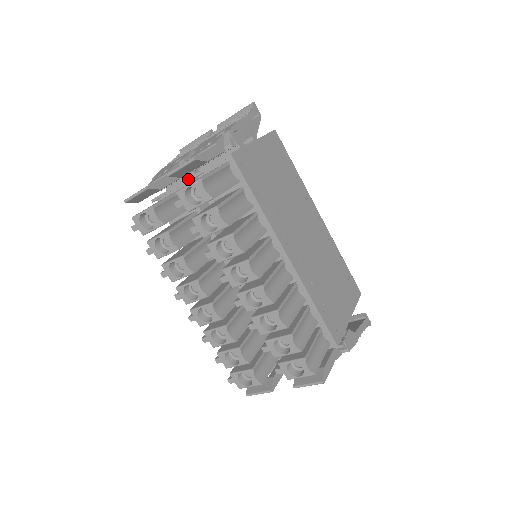
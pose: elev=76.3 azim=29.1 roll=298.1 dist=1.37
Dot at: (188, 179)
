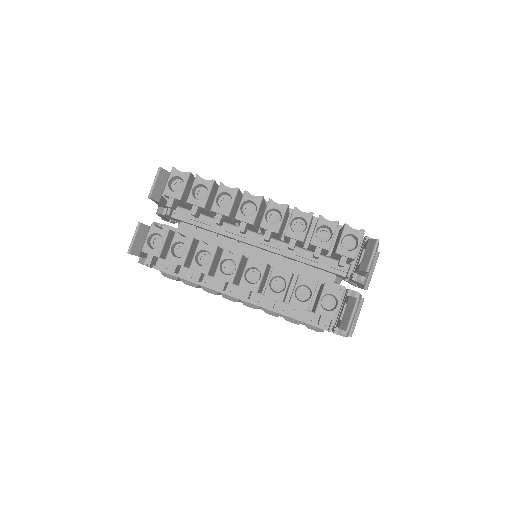
Dot at: occluded
